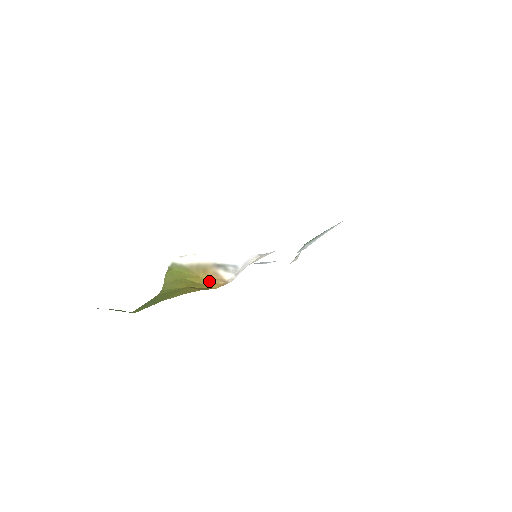
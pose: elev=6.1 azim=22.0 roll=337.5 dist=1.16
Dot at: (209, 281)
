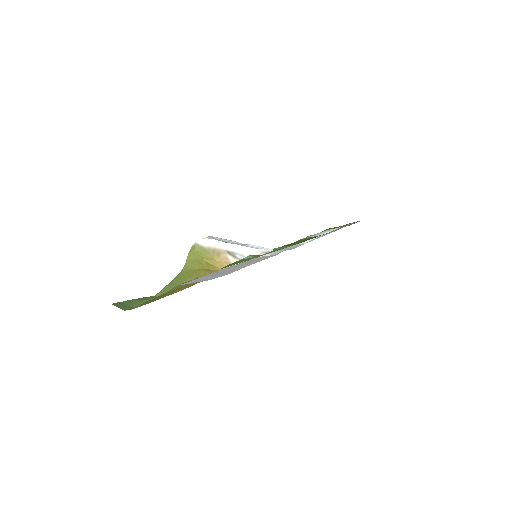
Dot at: (220, 264)
